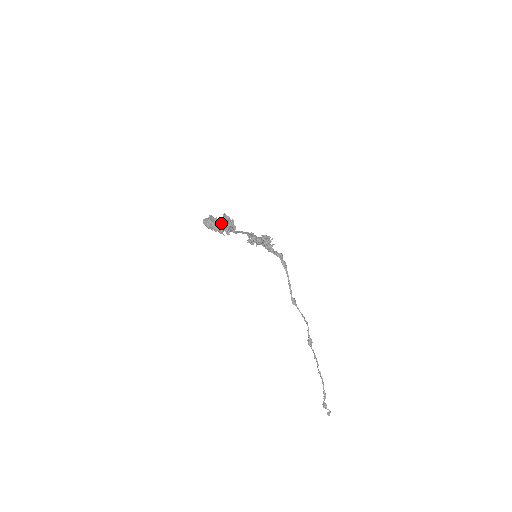
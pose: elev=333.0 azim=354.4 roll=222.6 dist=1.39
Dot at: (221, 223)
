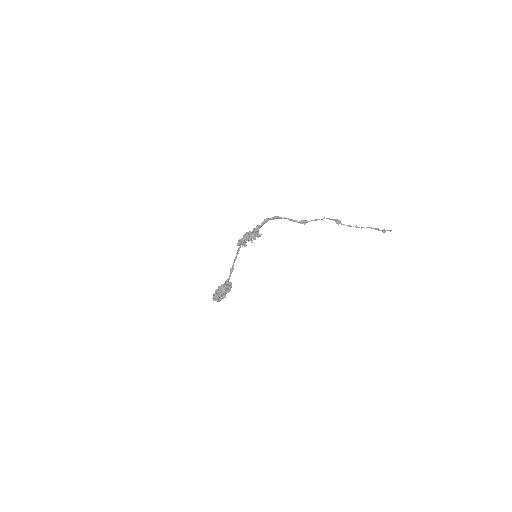
Dot at: occluded
